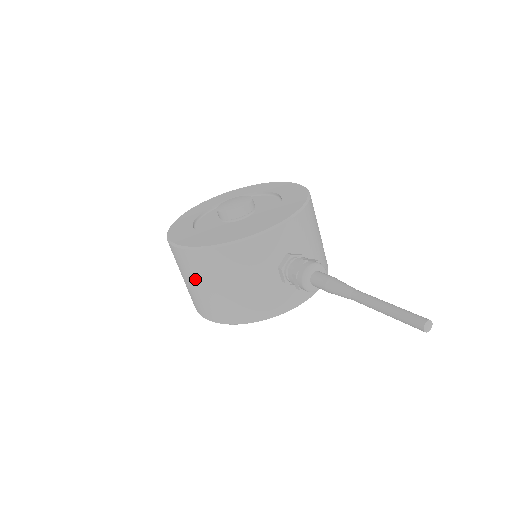
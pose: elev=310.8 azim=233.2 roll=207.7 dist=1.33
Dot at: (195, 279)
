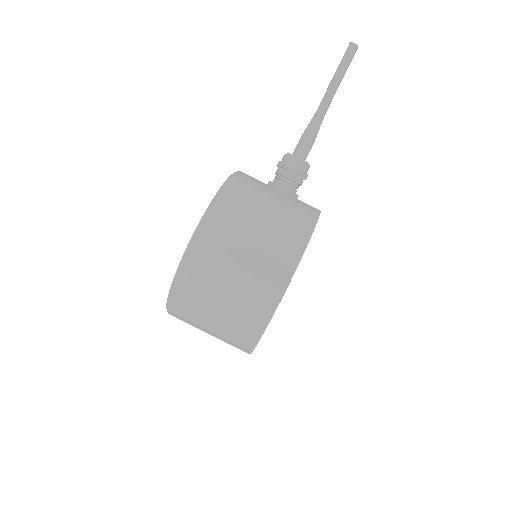
Dot at: (237, 243)
